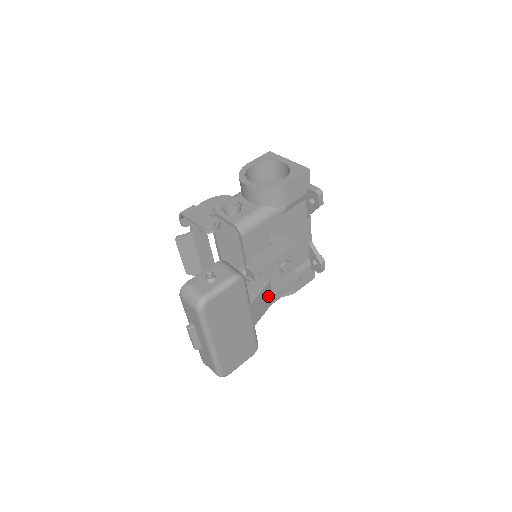
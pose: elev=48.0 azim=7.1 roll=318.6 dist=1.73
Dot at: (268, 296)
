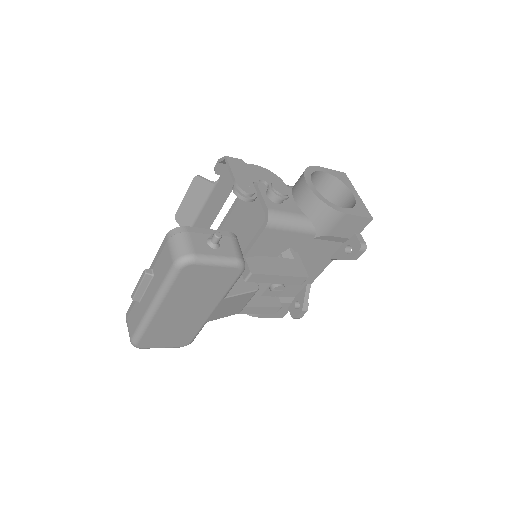
Dot at: (243, 304)
